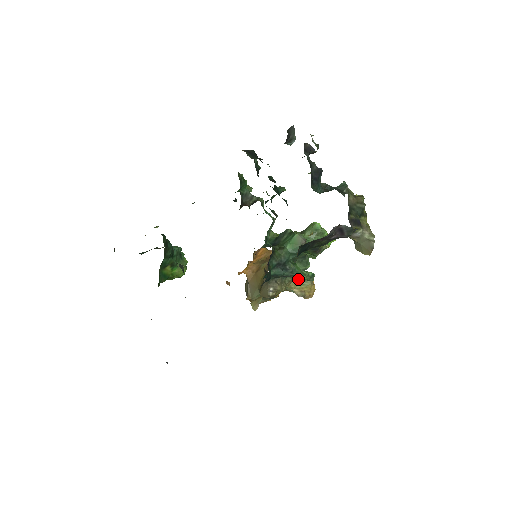
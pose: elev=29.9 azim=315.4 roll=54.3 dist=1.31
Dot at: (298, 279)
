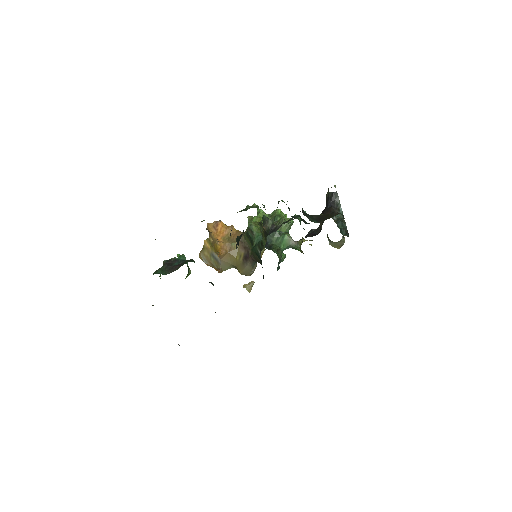
Dot at: occluded
